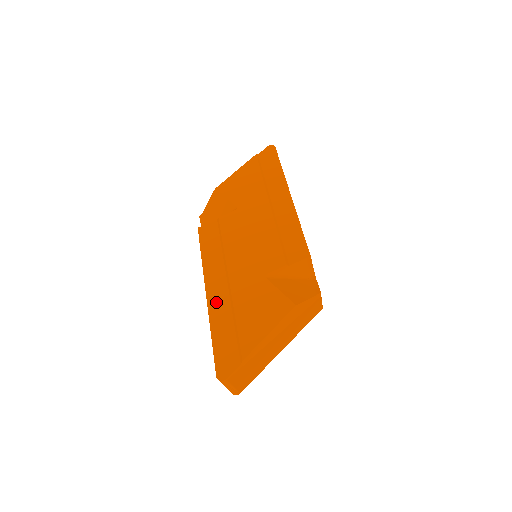
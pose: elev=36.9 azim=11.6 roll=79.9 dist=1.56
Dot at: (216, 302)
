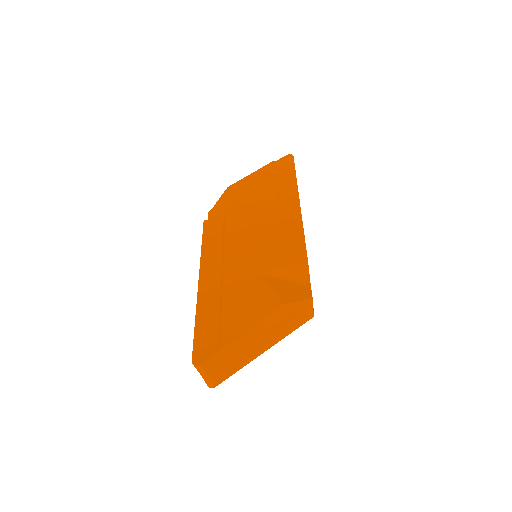
Dot at: (206, 291)
